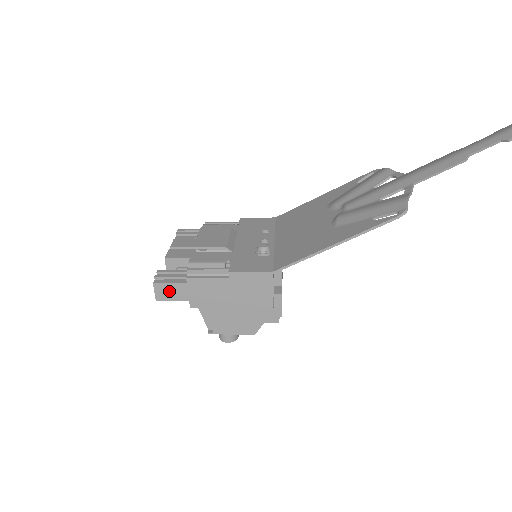
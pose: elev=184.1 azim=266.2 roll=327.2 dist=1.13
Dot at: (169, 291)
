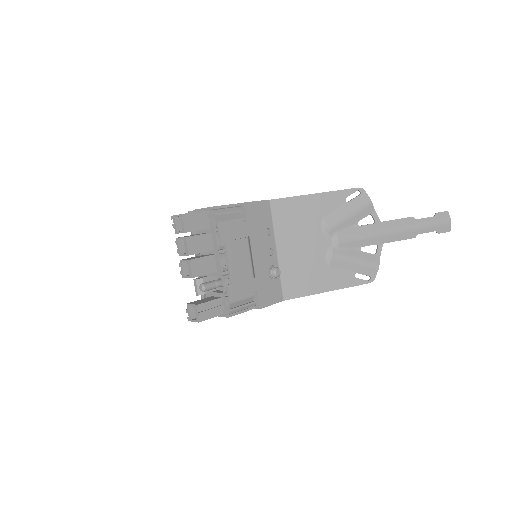
Dot at: occluded
